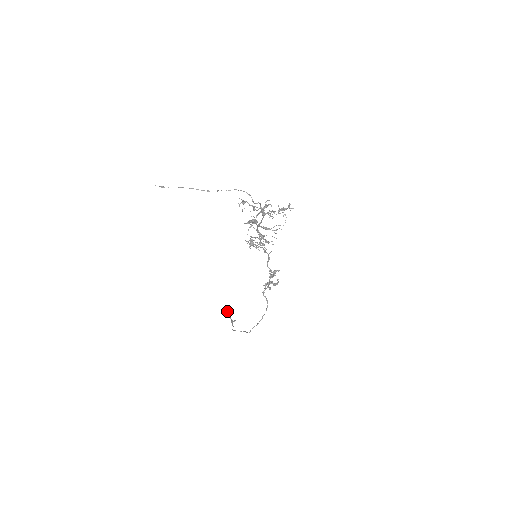
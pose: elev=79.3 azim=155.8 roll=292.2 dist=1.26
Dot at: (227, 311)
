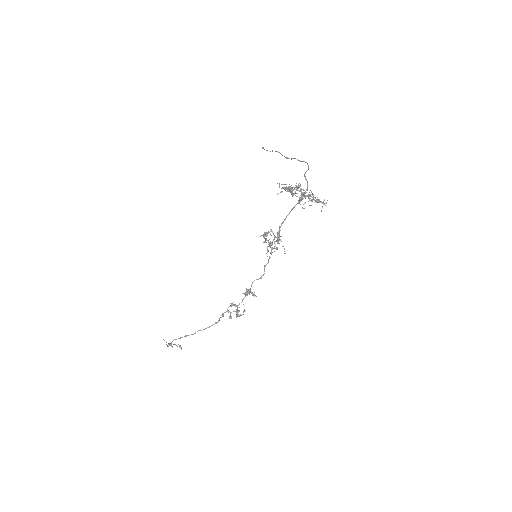
Dot at: occluded
